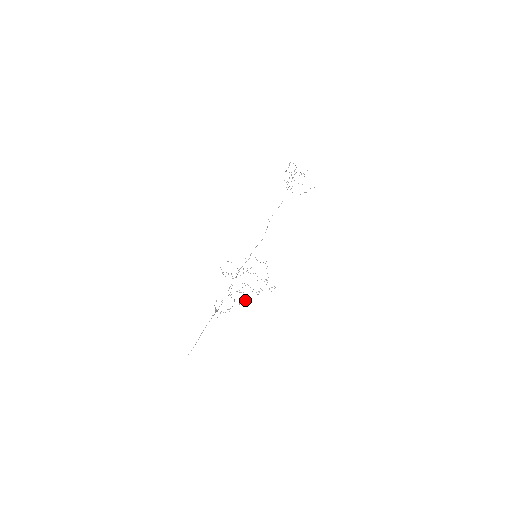
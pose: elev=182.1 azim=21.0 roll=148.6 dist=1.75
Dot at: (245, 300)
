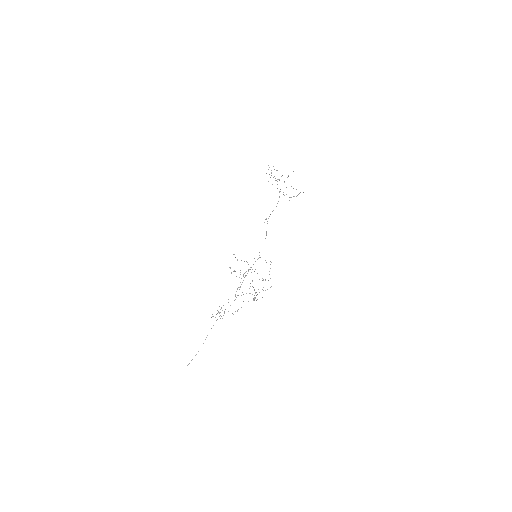
Dot at: occluded
